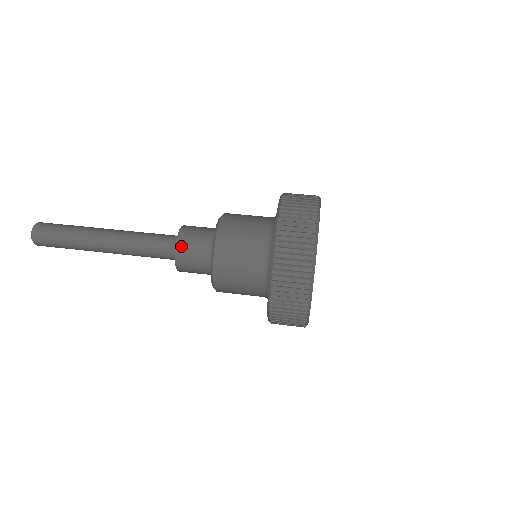
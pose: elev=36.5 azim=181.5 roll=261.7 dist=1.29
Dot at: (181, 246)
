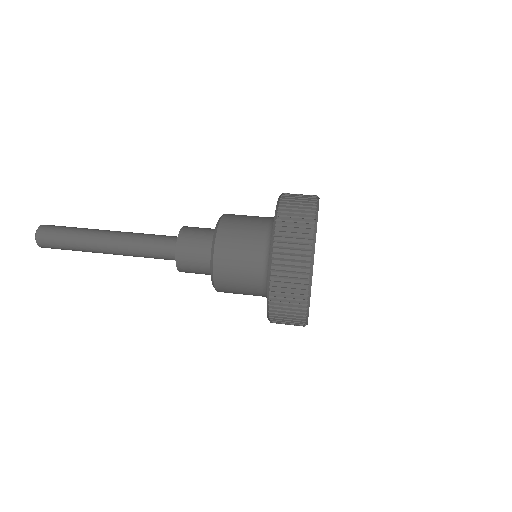
Dot at: (187, 228)
